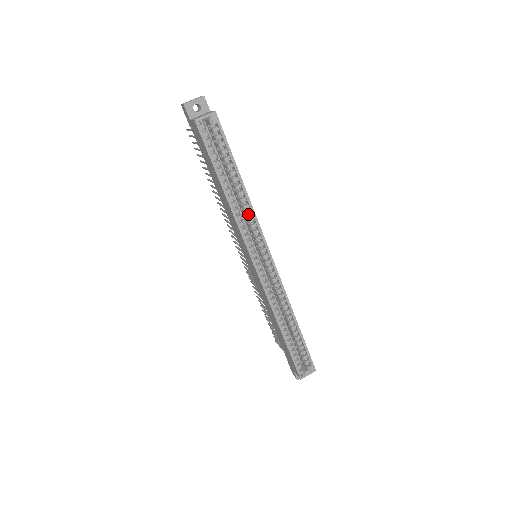
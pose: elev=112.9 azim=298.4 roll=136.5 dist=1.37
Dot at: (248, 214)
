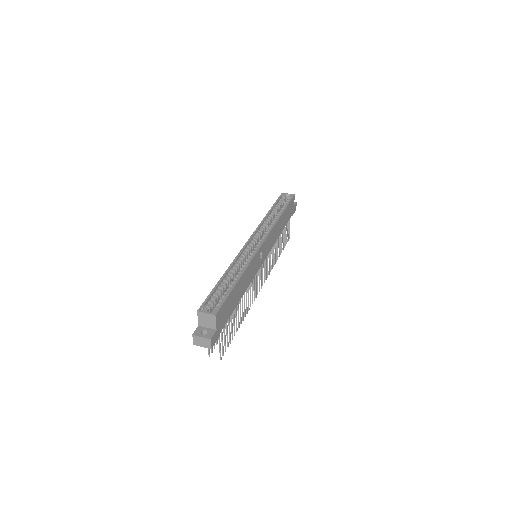
Dot at: (271, 225)
